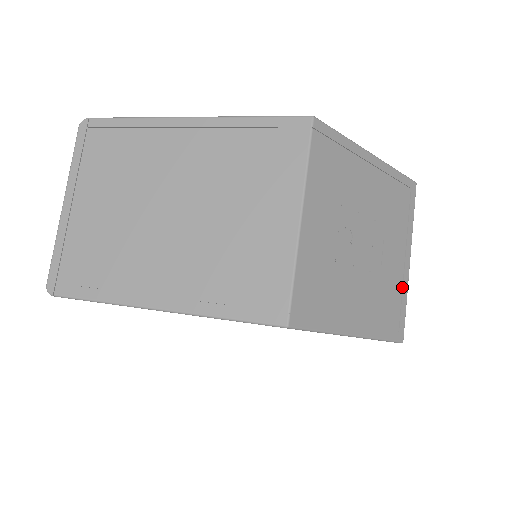
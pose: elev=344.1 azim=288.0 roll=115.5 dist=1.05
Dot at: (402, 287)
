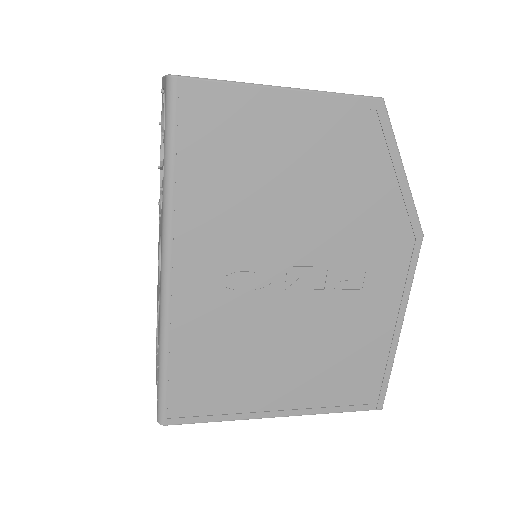
Dot at: occluded
